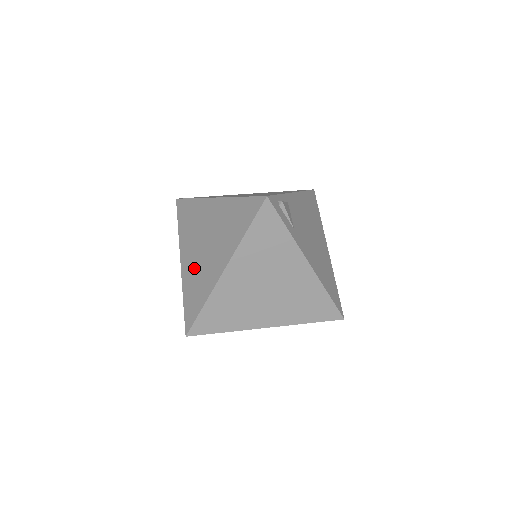
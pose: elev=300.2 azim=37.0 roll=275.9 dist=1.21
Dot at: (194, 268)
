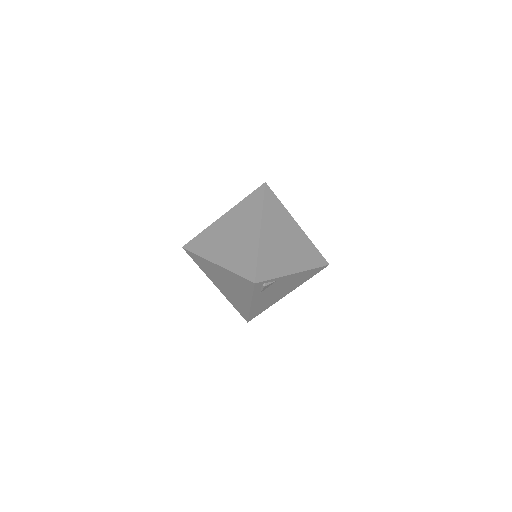
Dot at: (218, 233)
